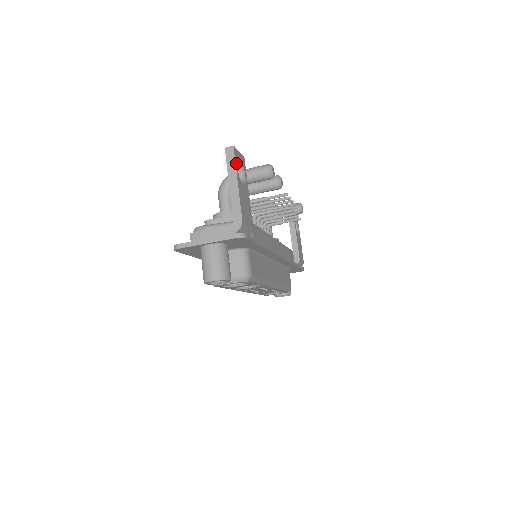
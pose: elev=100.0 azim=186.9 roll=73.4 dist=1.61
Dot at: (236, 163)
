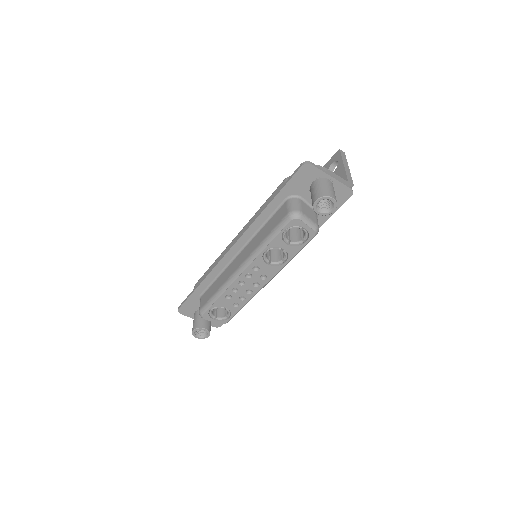
Dot at: occluded
